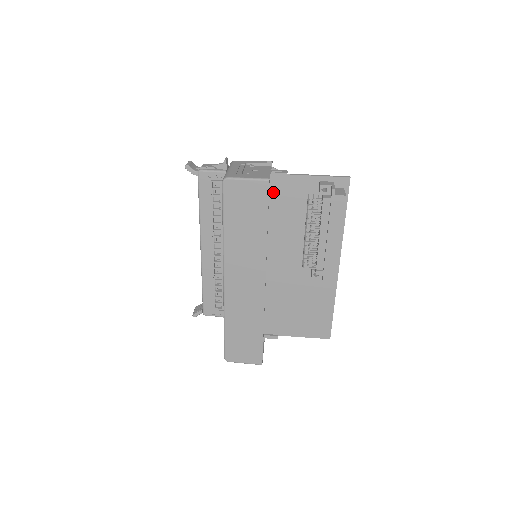
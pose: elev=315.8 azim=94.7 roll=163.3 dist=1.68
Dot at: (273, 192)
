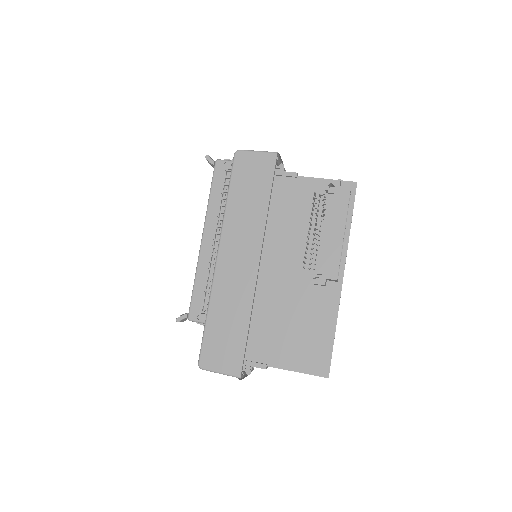
Dot at: (282, 192)
